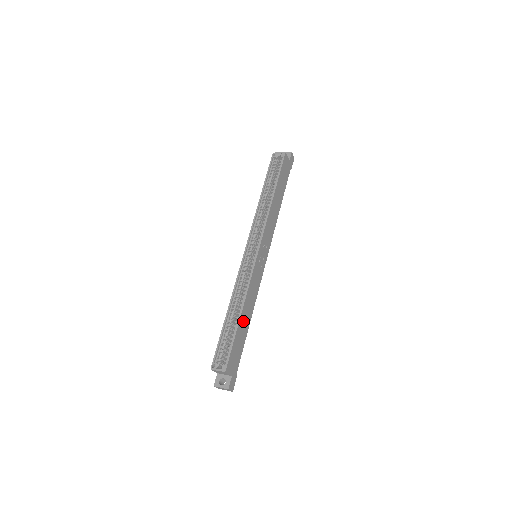
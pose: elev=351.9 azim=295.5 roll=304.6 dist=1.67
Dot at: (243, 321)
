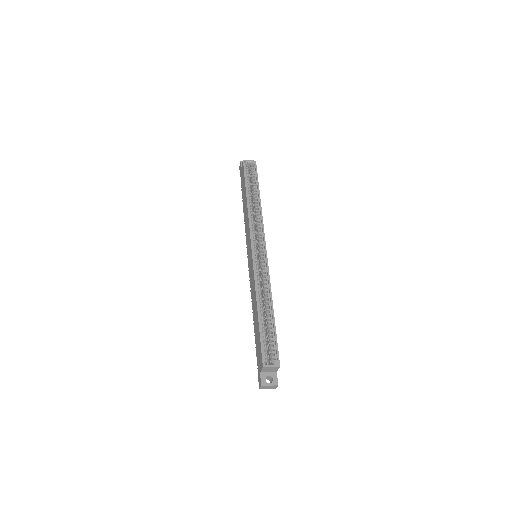
Dot at: occluded
